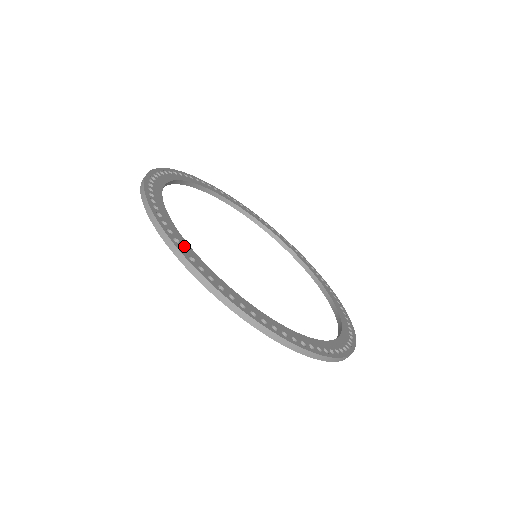
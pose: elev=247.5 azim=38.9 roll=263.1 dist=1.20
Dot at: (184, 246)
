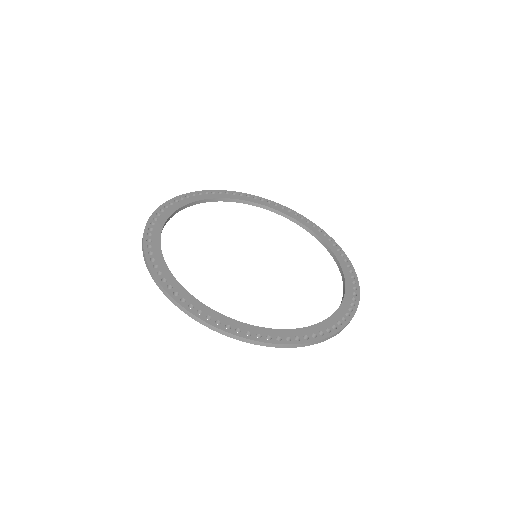
Dot at: (171, 283)
